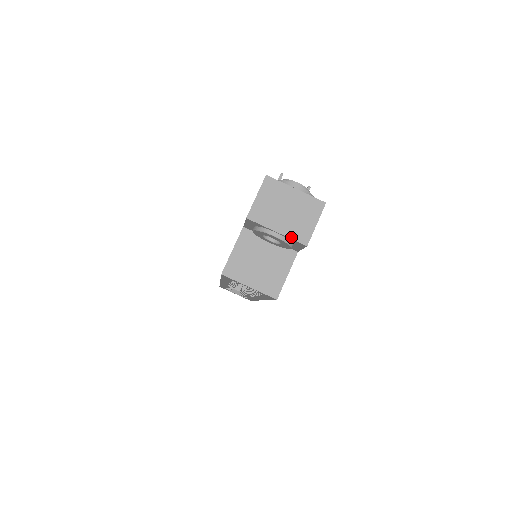
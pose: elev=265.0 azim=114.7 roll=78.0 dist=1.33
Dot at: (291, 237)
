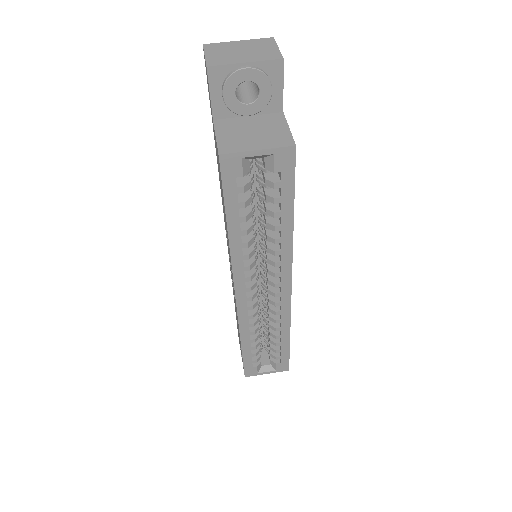
Dot at: (262, 60)
